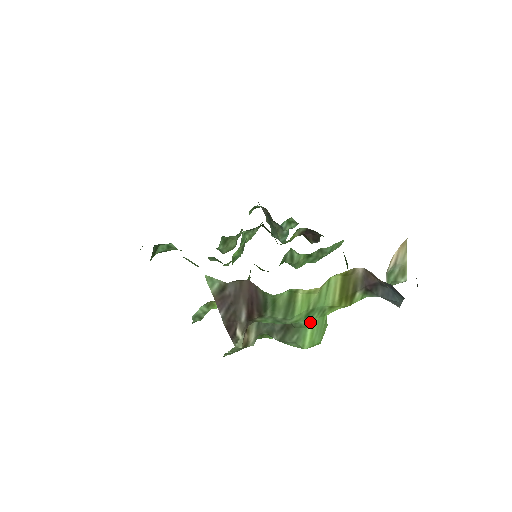
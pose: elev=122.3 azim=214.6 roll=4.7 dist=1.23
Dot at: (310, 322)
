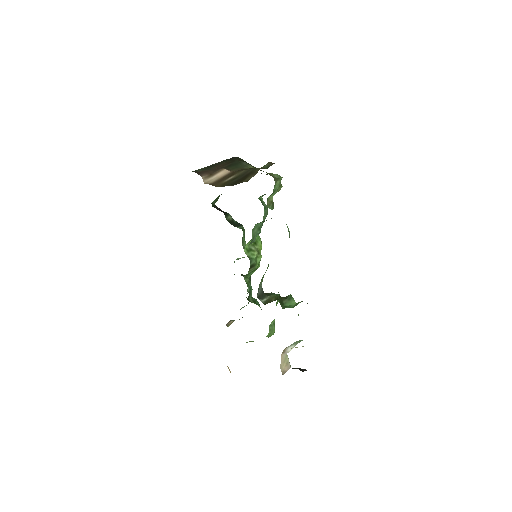
Dot at: occluded
